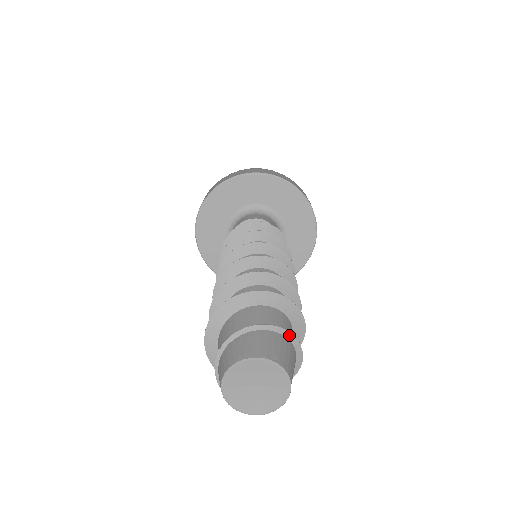
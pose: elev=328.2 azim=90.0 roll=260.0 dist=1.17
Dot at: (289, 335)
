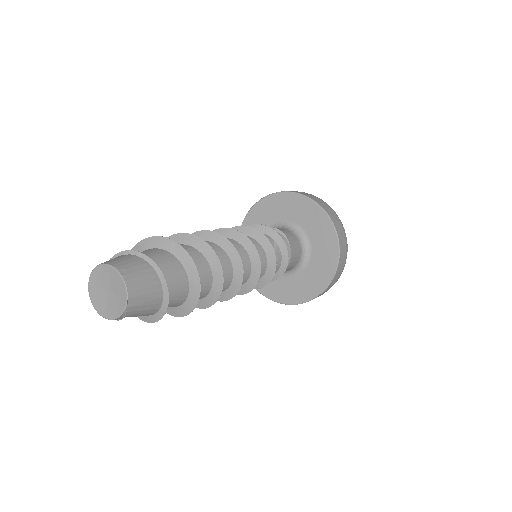
Dot at: (158, 270)
